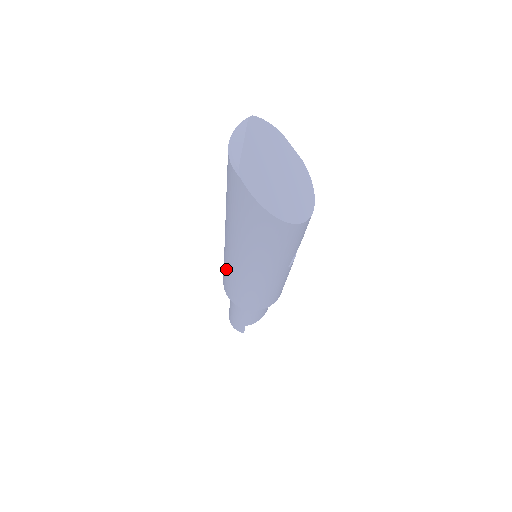
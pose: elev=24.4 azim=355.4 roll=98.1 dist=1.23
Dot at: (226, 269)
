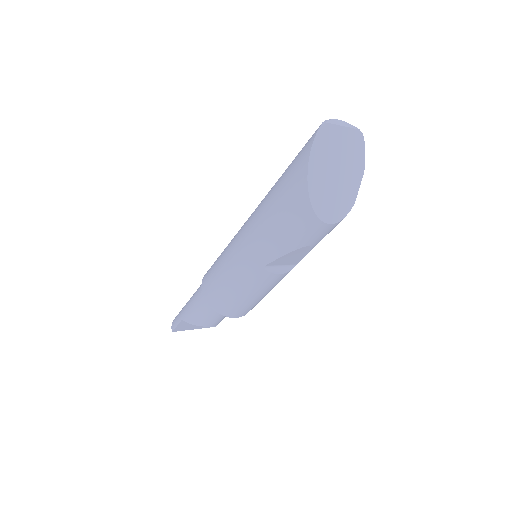
Dot at: occluded
